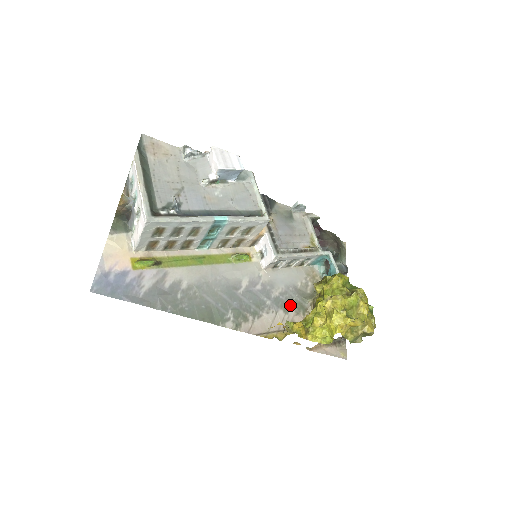
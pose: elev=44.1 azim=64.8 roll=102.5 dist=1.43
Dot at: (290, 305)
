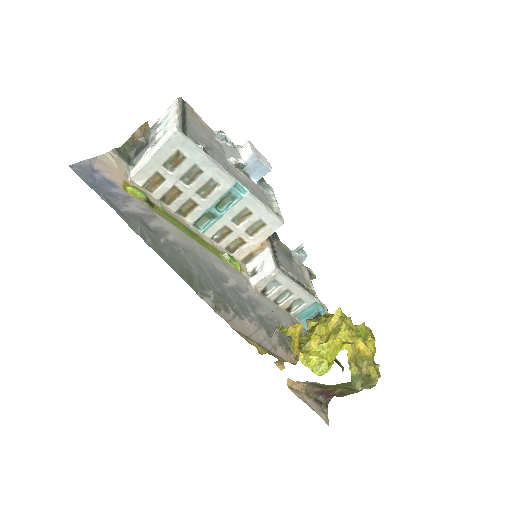
Dot at: occluded
